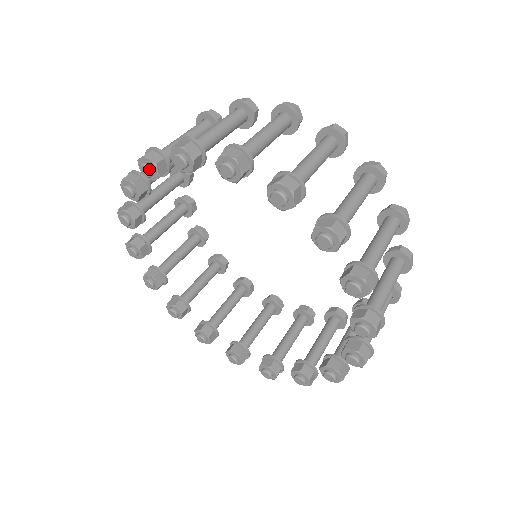
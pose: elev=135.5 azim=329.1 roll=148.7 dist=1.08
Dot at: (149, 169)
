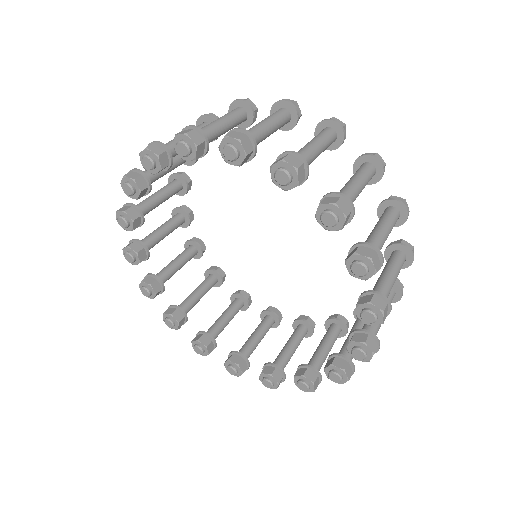
Dot at: (188, 149)
